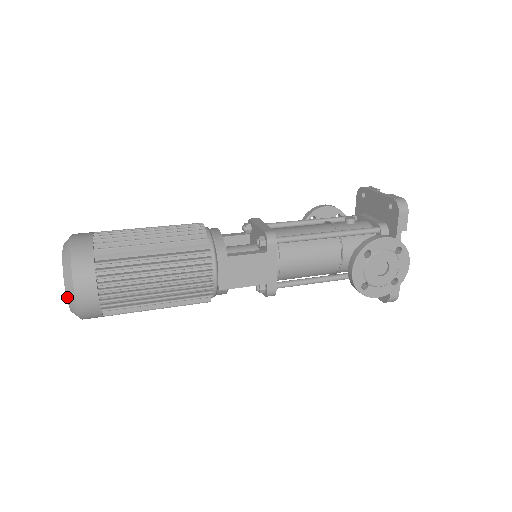
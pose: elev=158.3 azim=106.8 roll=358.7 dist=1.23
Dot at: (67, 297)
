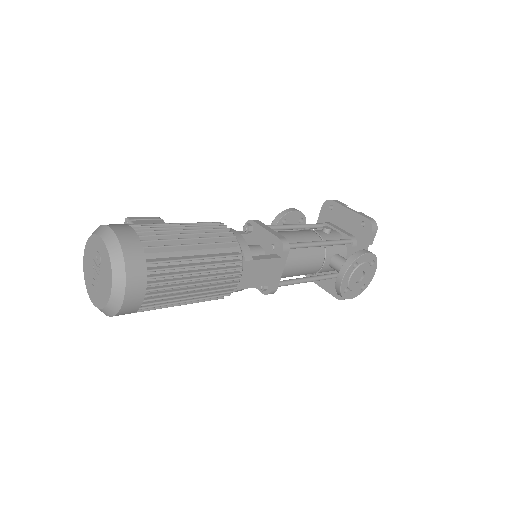
Dot at: (111, 296)
